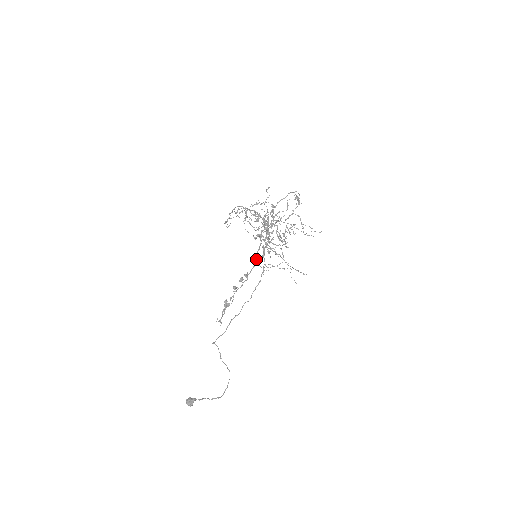
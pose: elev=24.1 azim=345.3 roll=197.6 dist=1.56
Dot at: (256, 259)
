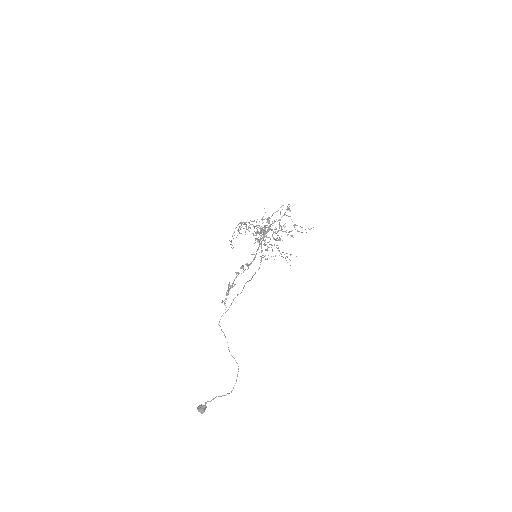
Dot at: (255, 255)
